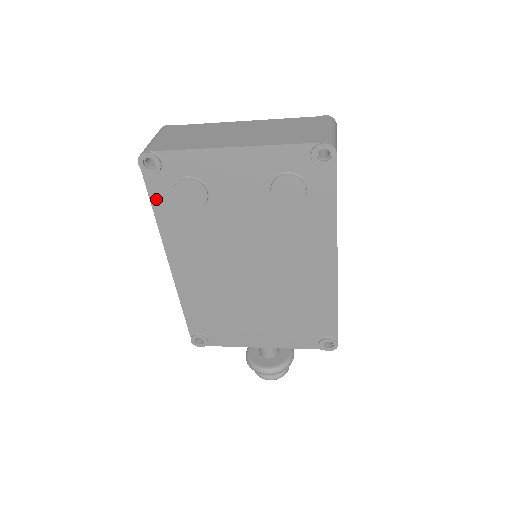
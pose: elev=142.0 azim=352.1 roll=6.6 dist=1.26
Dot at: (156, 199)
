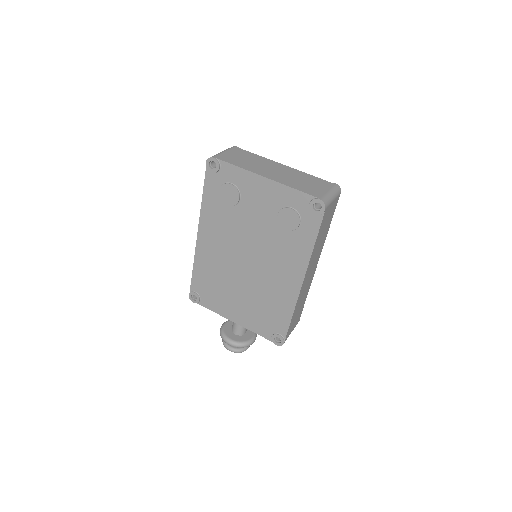
Dot at: (207, 189)
